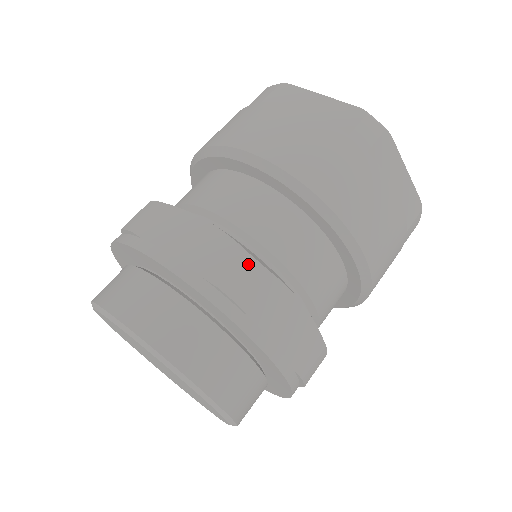
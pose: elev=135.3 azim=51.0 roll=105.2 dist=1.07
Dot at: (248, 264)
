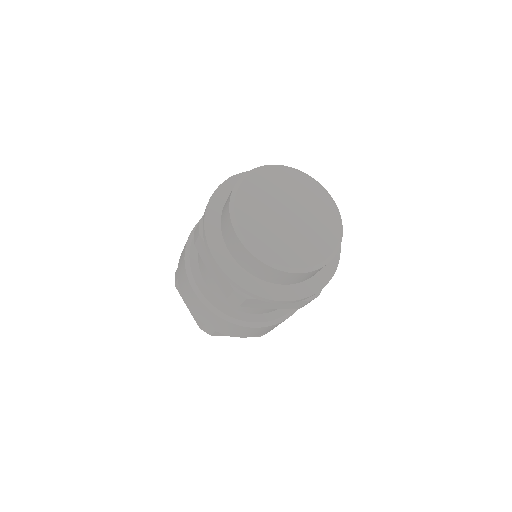
Dot at: occluded
